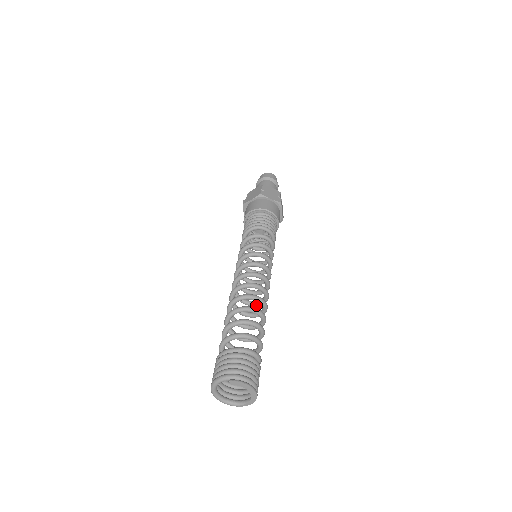
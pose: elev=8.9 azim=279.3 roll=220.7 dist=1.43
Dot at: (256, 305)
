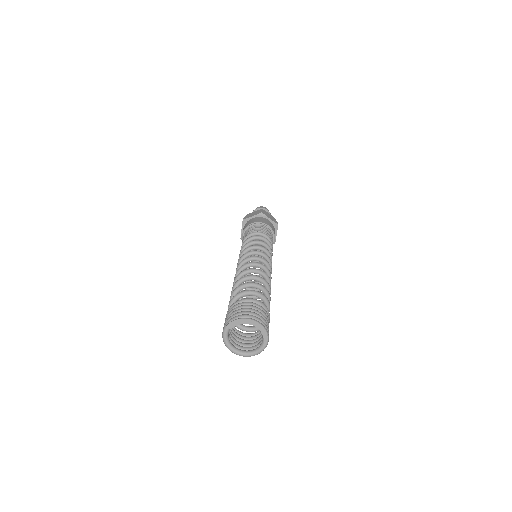
Dot at: occluded
